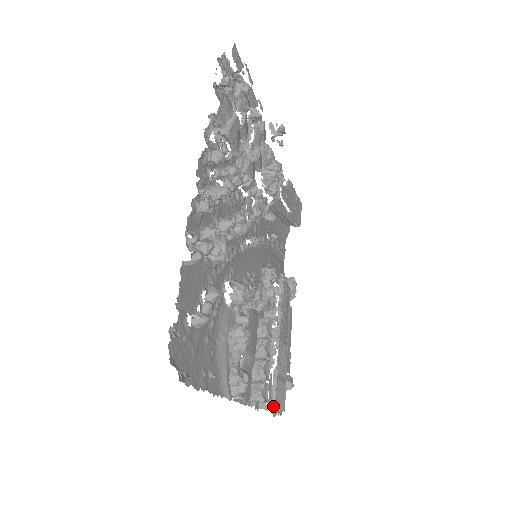
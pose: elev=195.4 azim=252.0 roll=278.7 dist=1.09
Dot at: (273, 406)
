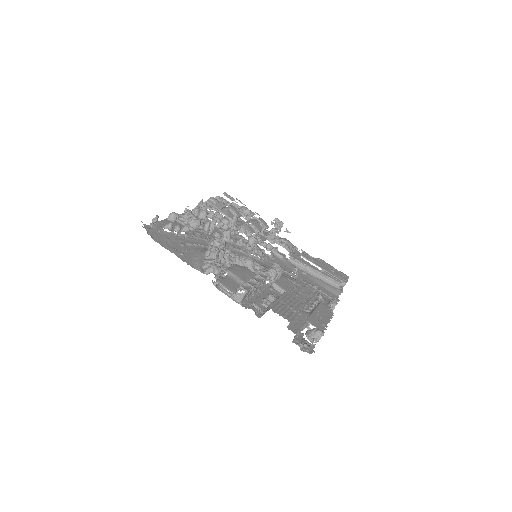
Dot at: occluded
